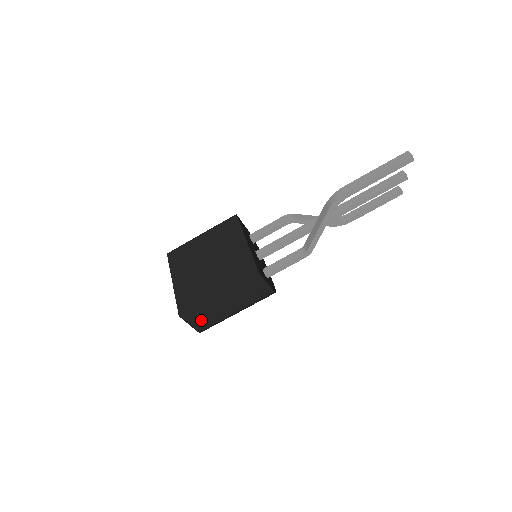
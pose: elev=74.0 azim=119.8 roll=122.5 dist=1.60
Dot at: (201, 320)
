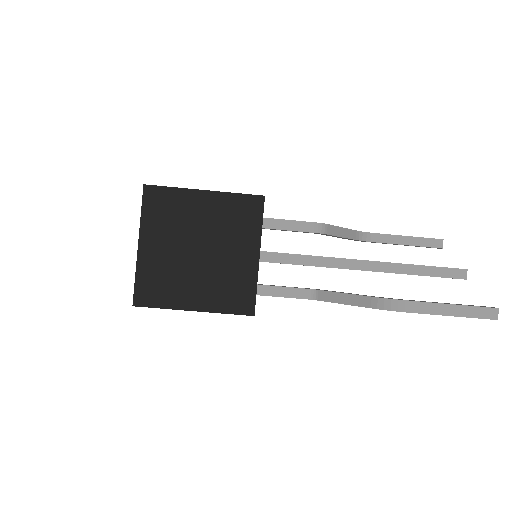
Dot at: occluded
